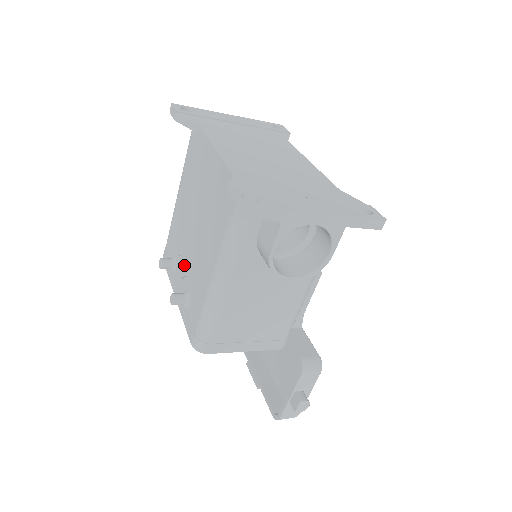
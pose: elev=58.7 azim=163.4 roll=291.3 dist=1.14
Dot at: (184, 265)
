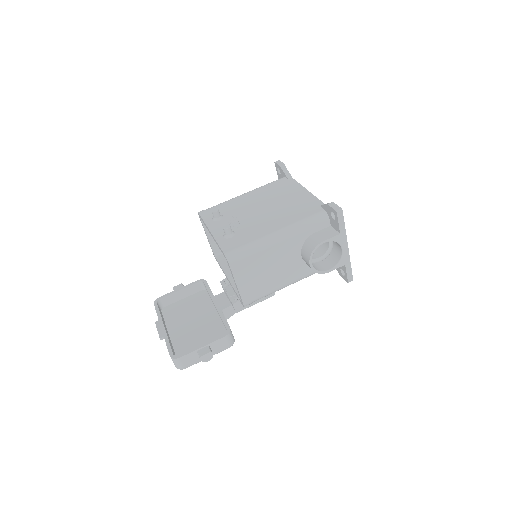
Dot at: (236, 221)
